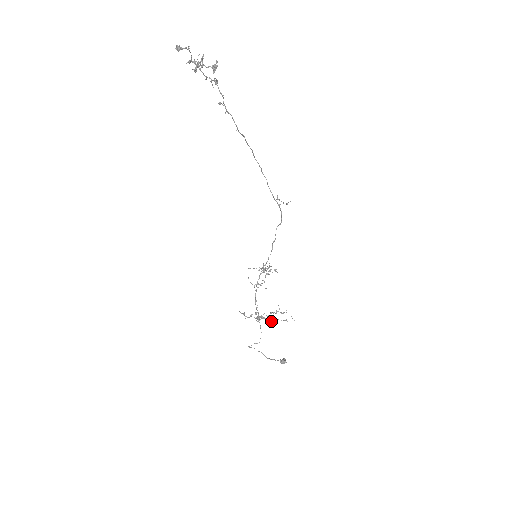
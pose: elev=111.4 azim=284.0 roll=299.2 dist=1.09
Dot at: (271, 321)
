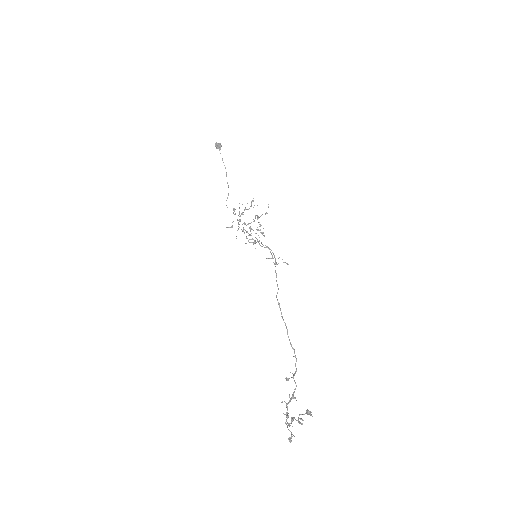
Dot at: (261, 225)
